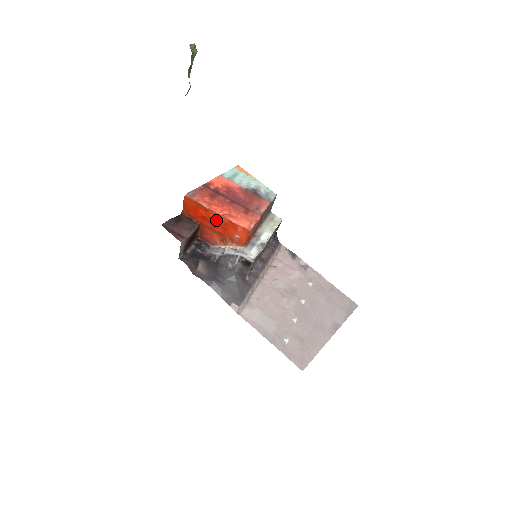
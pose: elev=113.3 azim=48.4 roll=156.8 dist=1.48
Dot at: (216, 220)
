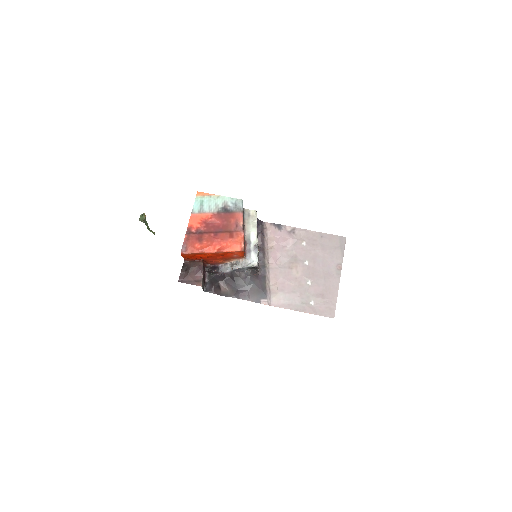
Dot at: (214, 255)
